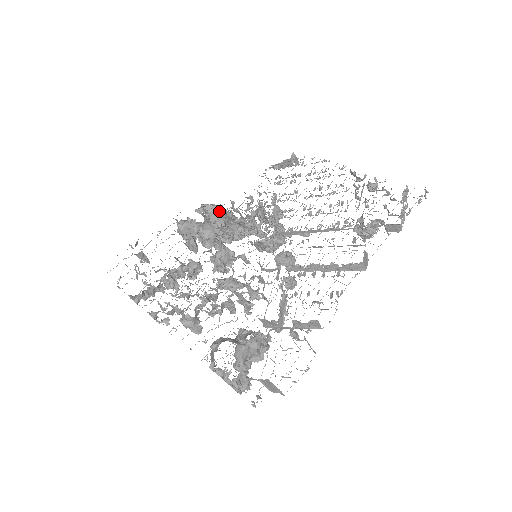
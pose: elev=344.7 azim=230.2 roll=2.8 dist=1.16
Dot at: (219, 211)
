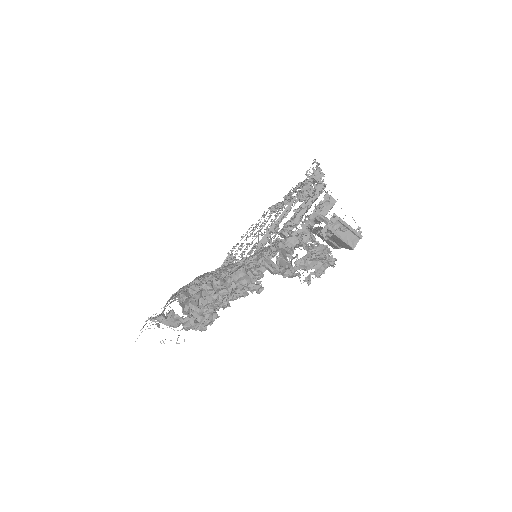
Dot at: occluded
